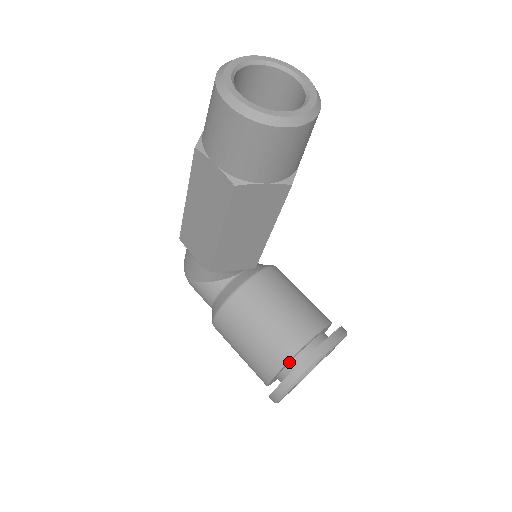
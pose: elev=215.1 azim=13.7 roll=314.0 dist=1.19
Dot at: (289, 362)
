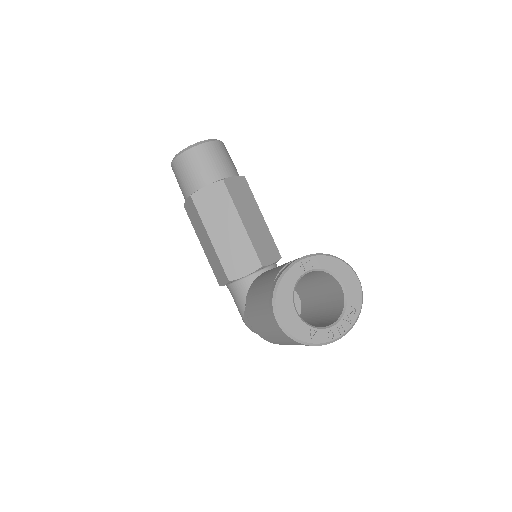
Dot at: occluded
